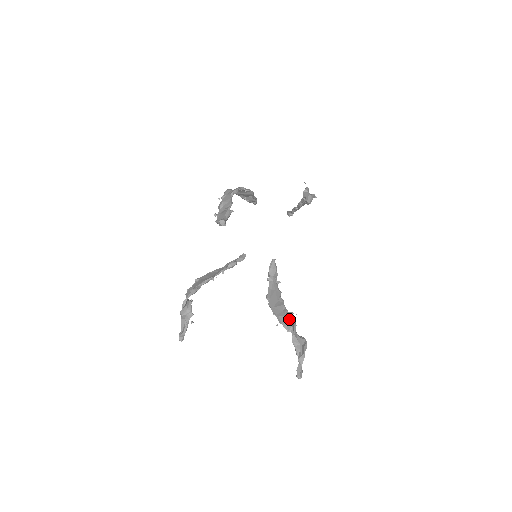
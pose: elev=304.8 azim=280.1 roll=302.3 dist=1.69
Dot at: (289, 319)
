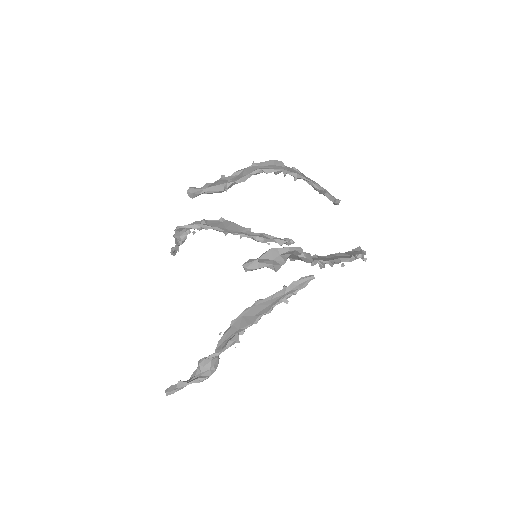
Dot at: (227, 342)
